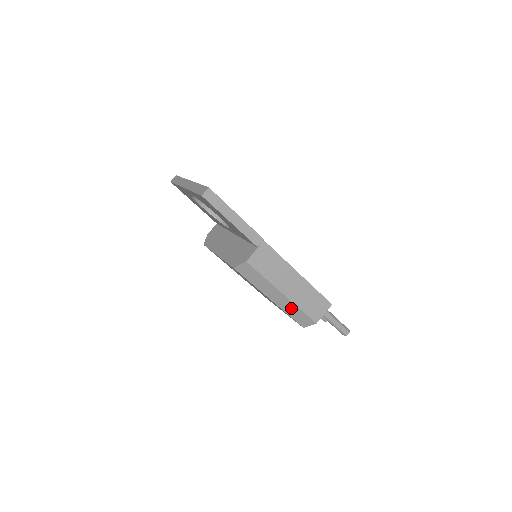
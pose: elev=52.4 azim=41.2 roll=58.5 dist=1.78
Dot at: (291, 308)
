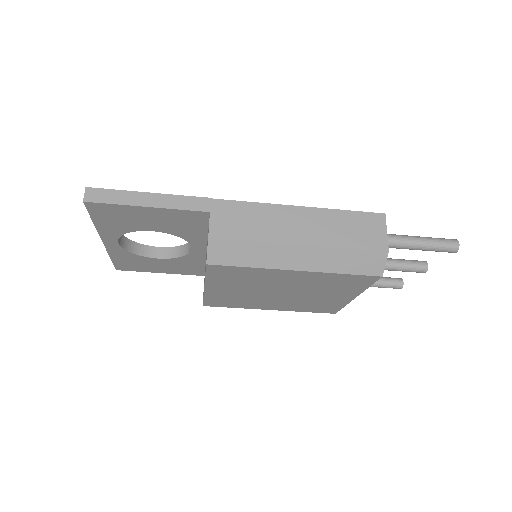
Dot at: (333, 258)
